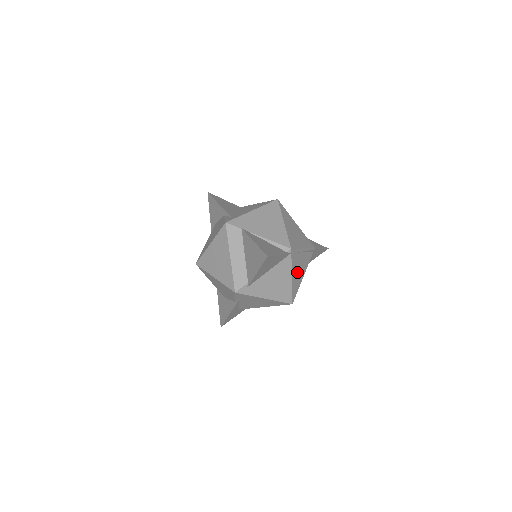
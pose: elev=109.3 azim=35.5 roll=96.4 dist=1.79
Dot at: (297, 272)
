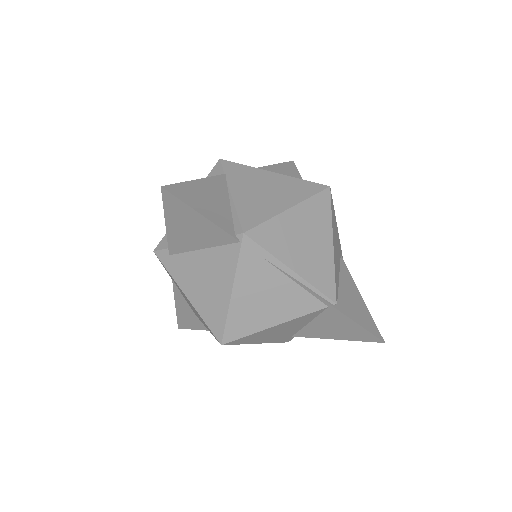
Dot at: (255, 298)
